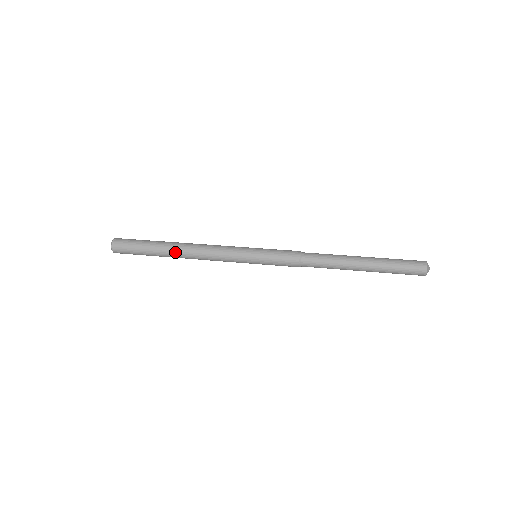
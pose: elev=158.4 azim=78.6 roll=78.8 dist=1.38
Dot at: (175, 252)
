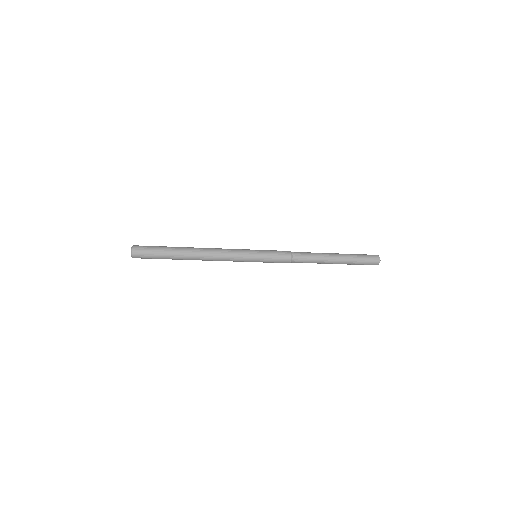
Dot at: (191, 251)
